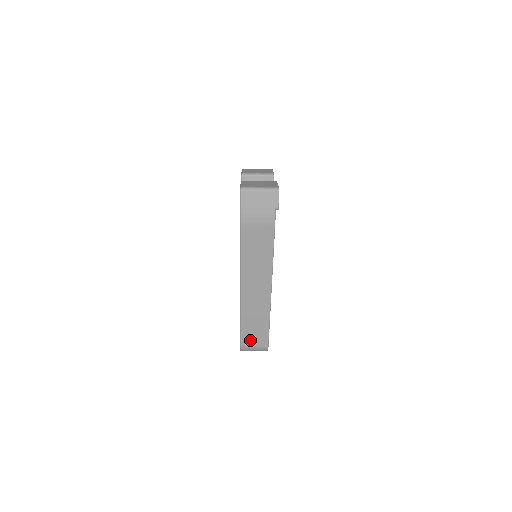
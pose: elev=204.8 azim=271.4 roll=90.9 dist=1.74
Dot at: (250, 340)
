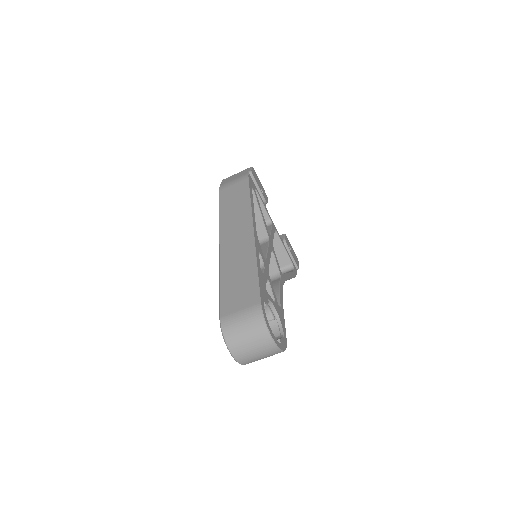
Dot at: (233, 303)
